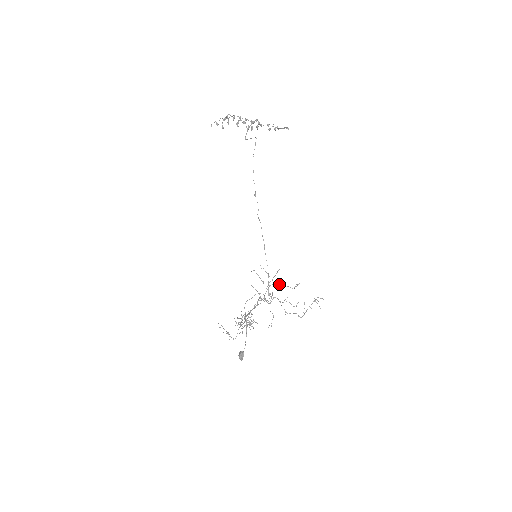
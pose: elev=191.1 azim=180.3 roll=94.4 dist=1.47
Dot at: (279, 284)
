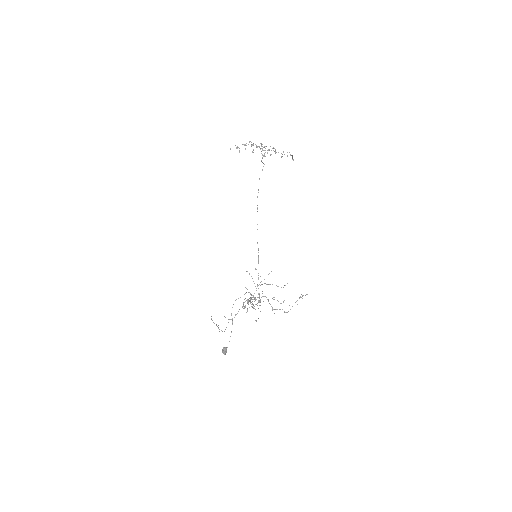
Dot at: (269, 284)
